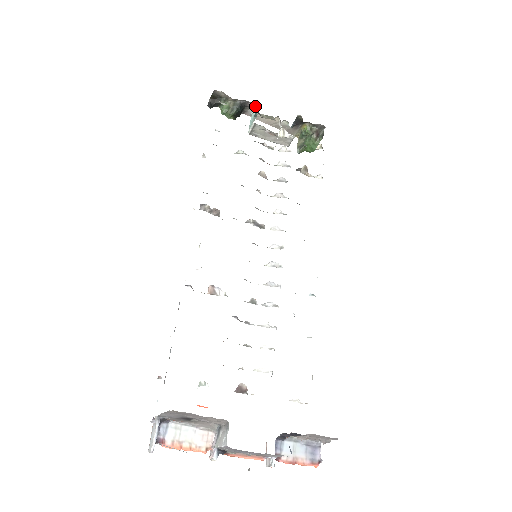
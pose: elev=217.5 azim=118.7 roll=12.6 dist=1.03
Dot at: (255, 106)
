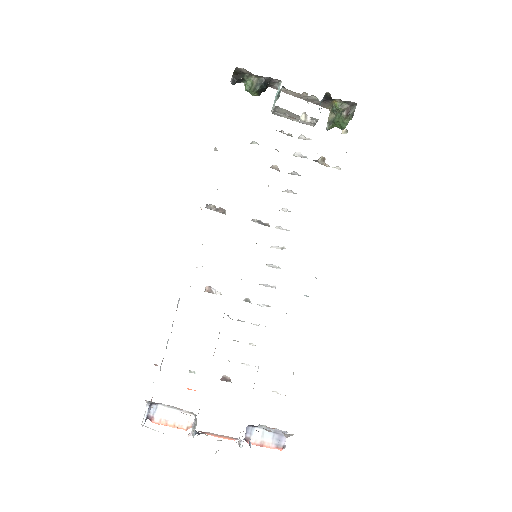
Dot at: (280, 83)
